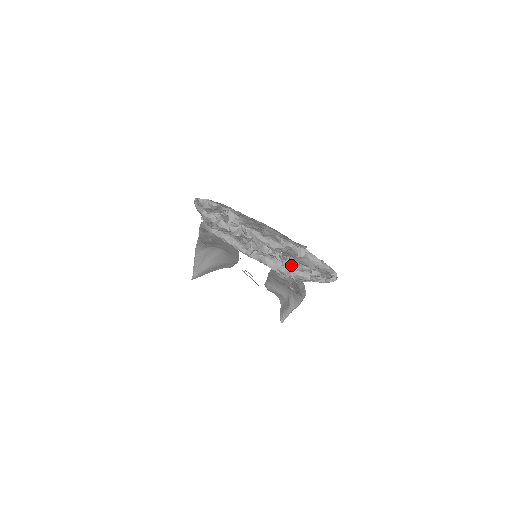
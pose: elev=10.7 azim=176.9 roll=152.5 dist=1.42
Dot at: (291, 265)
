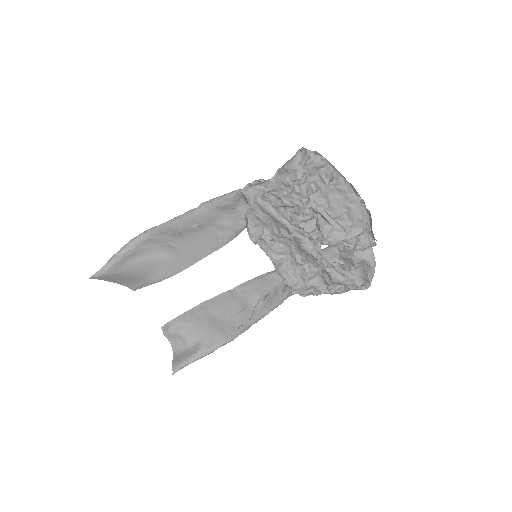
Dot at: (329, 262)
